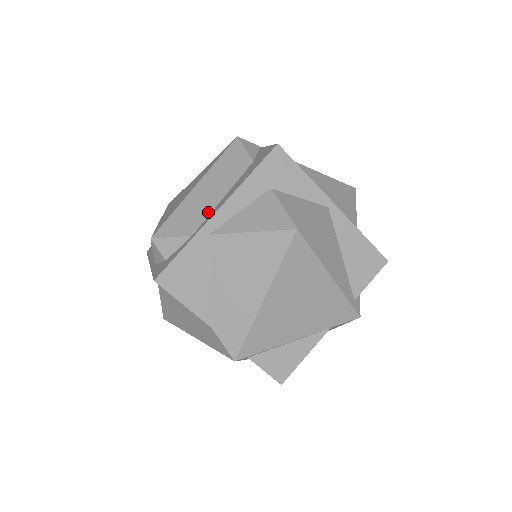
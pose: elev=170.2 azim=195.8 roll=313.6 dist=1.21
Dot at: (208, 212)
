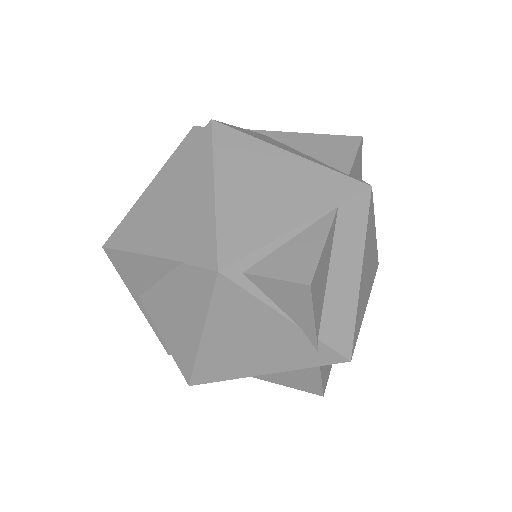
Dot at: occluded
